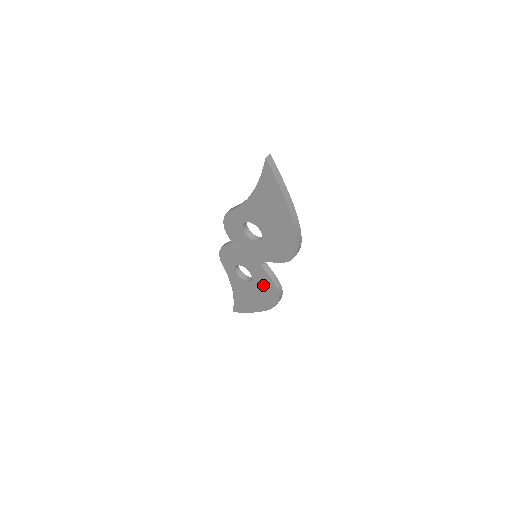
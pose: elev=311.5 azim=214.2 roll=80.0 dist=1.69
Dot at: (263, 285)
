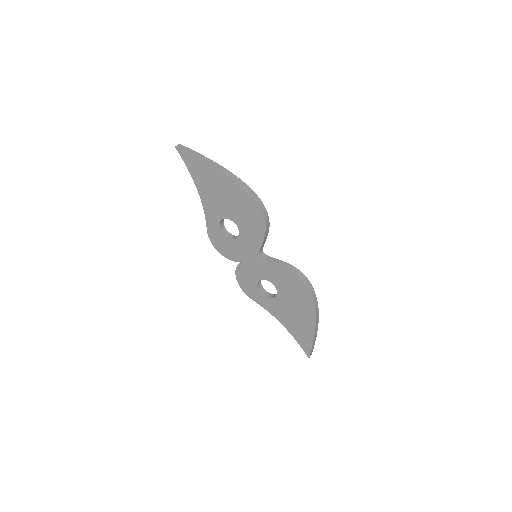
Dot at: (284, 283)
